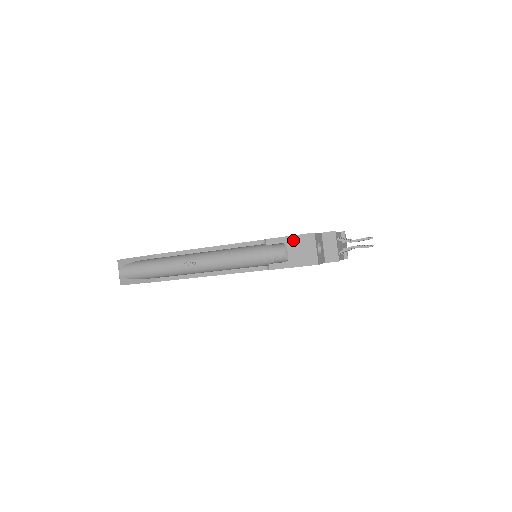
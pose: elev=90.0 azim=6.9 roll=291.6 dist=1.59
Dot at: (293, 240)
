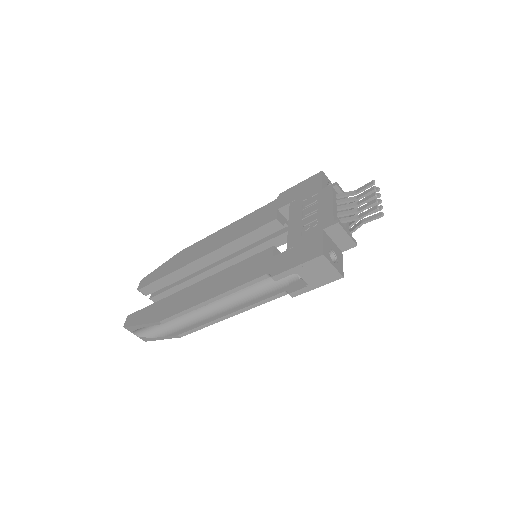
Dot at: (302, 268)
